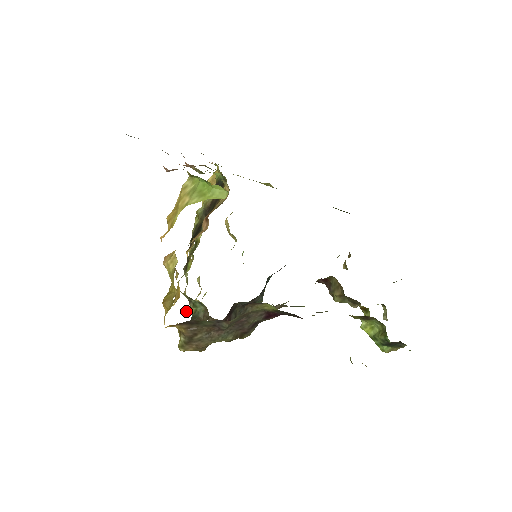
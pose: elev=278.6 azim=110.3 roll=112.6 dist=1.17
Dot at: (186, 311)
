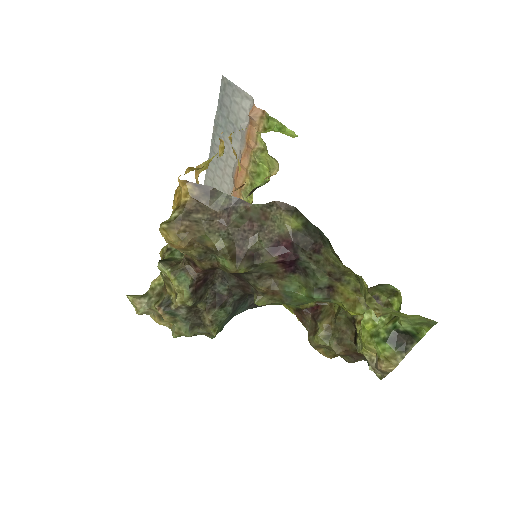
Dot at: (131, 295)
